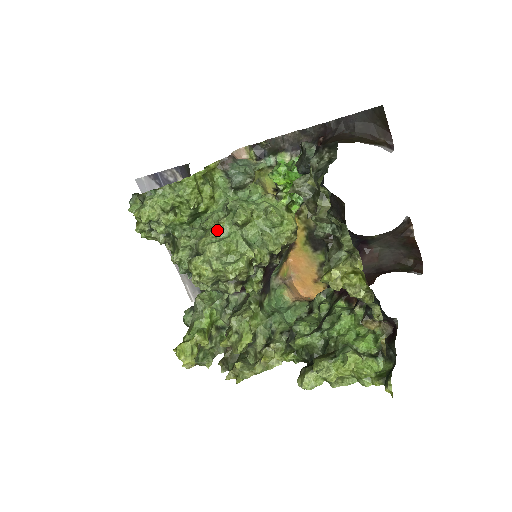
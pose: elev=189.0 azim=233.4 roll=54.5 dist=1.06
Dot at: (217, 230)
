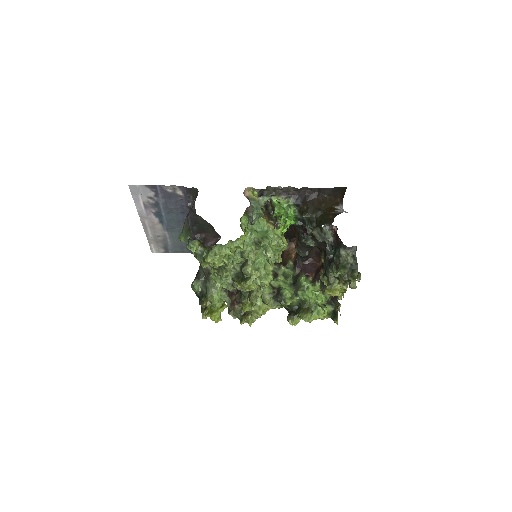
Dot at: (255, 260)
